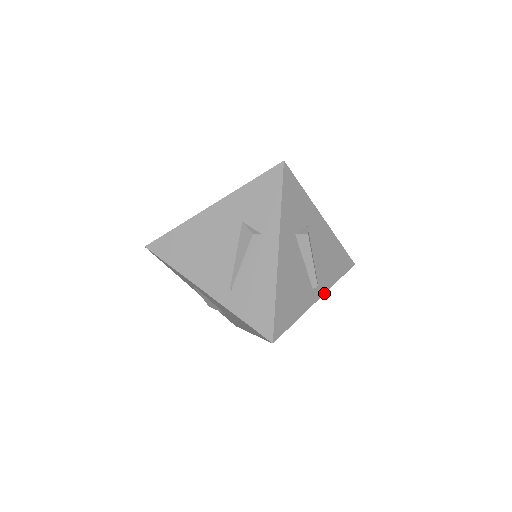
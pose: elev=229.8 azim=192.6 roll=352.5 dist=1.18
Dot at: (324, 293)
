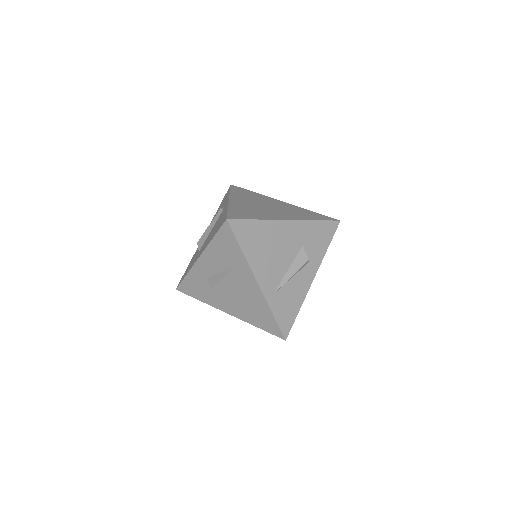
Dot at: occluded
